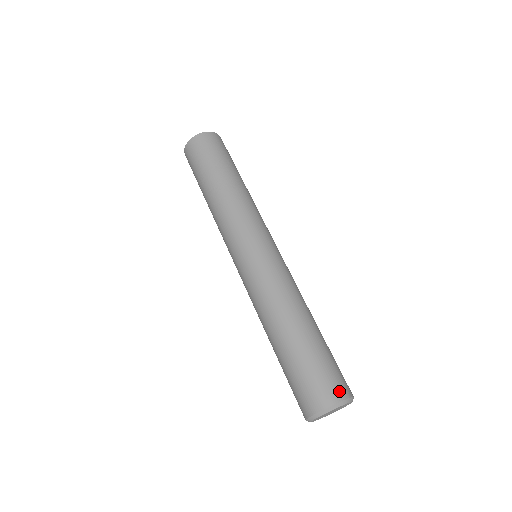
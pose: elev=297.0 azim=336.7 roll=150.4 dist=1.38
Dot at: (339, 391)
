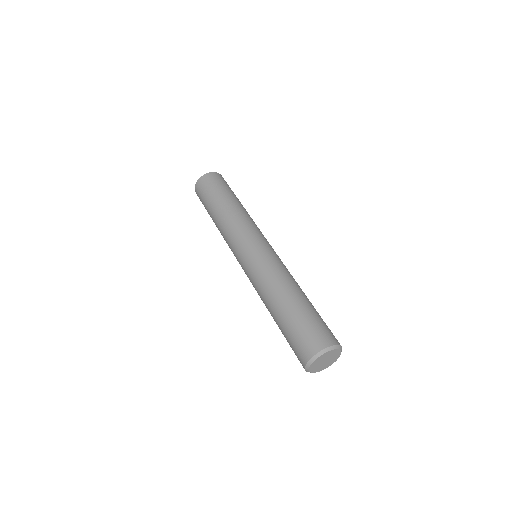
Dot at: (330, 339)
